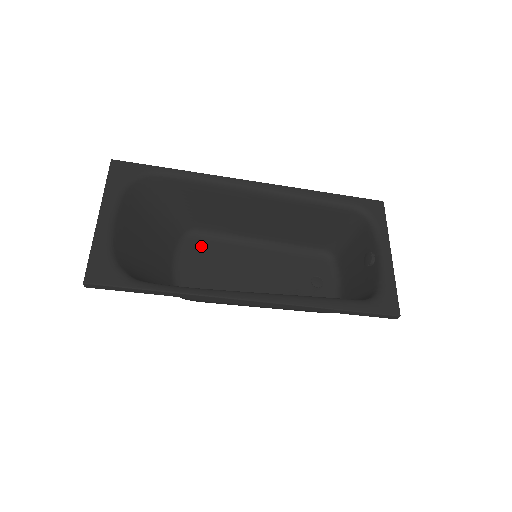
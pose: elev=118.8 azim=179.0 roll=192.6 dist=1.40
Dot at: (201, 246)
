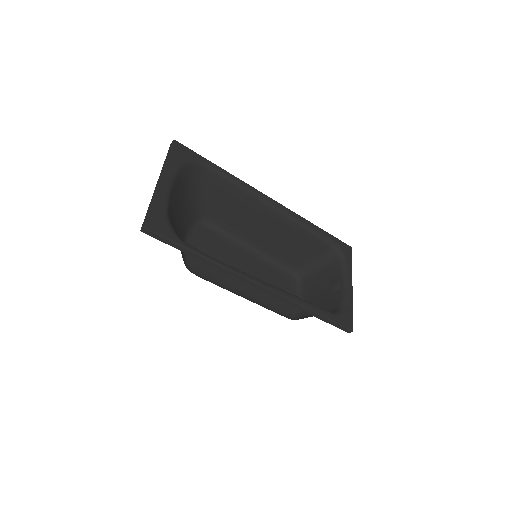
Dot at: (207, 235)
